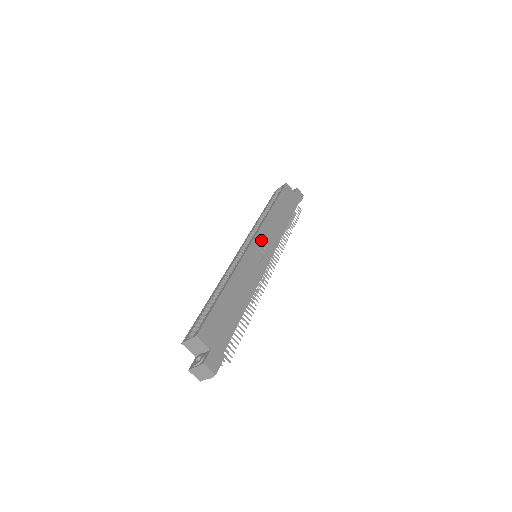
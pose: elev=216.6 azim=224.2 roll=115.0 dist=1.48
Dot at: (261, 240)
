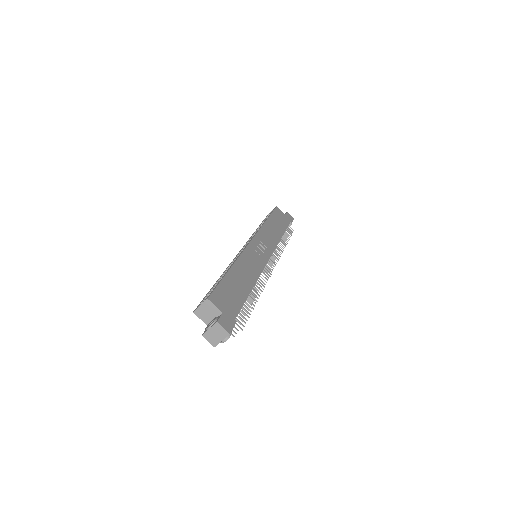
Dot at: (259, 241)
